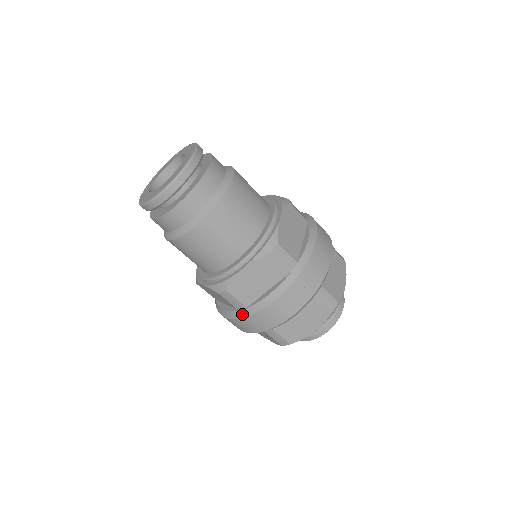
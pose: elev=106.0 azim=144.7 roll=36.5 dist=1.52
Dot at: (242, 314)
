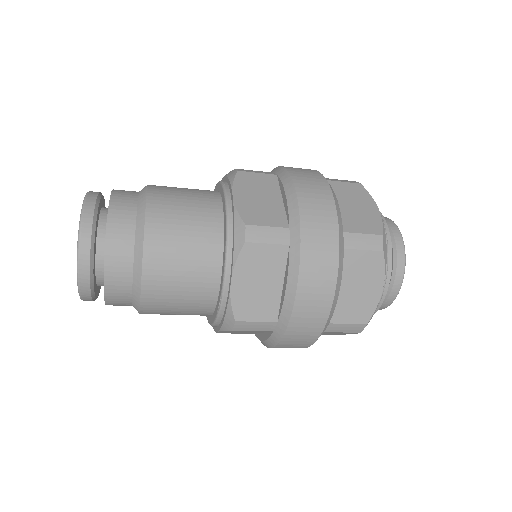
Dot at: (279, 333)
